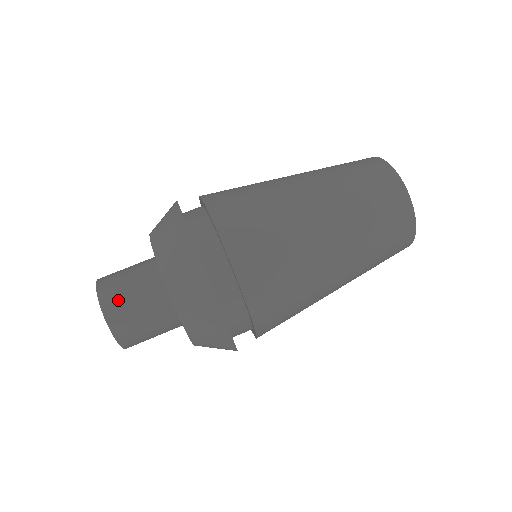
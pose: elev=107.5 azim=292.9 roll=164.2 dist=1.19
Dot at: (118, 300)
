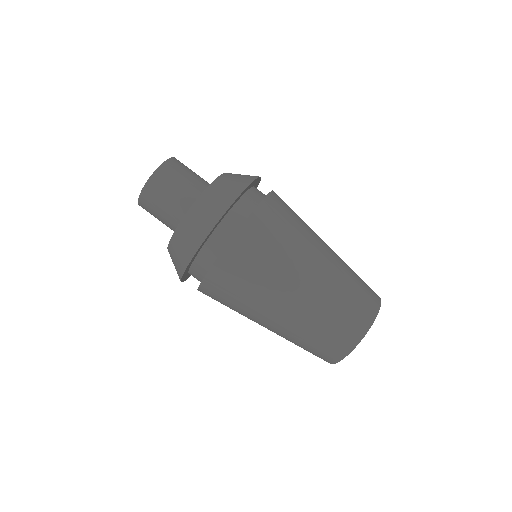
Dot at: (156, 193)
